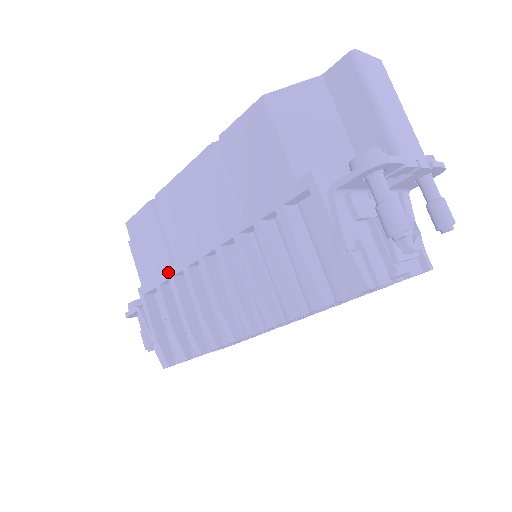
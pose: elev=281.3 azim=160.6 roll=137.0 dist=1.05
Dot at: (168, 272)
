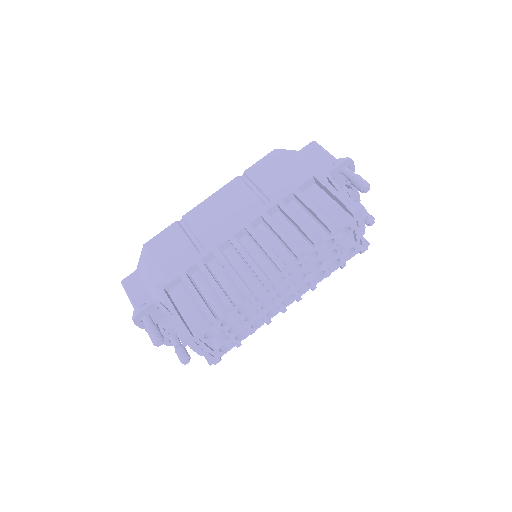
Dot at: (196, 258)
